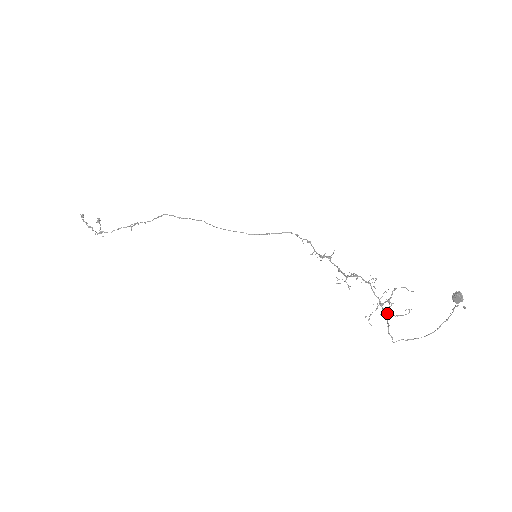
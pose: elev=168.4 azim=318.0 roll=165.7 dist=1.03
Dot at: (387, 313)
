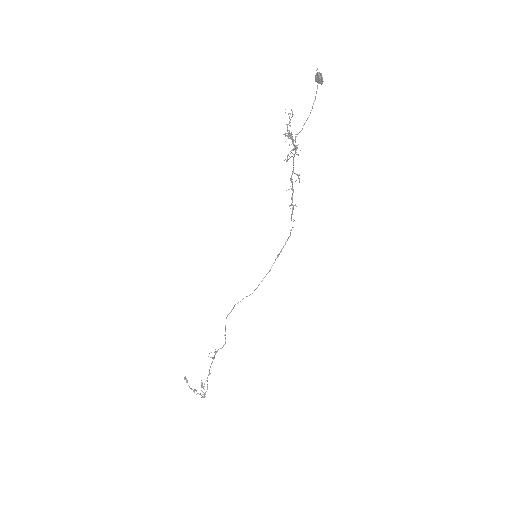
Dot at: occluded
